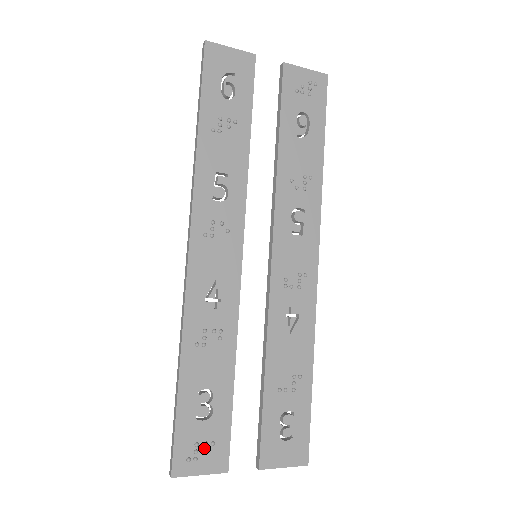
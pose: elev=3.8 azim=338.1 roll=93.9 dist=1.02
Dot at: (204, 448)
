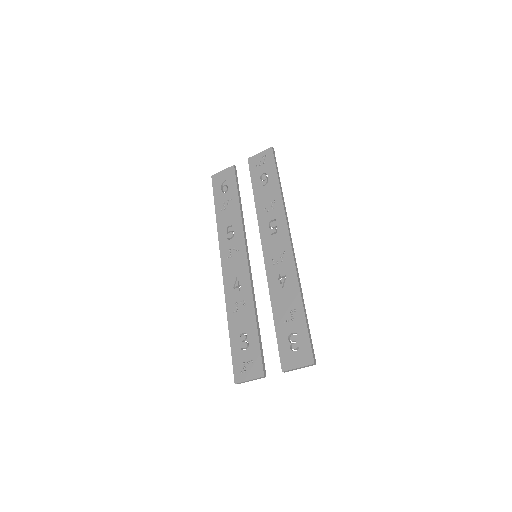
Dot at: (248, 365)
